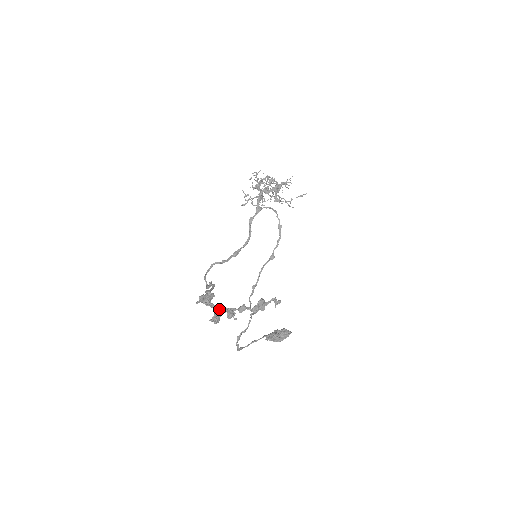
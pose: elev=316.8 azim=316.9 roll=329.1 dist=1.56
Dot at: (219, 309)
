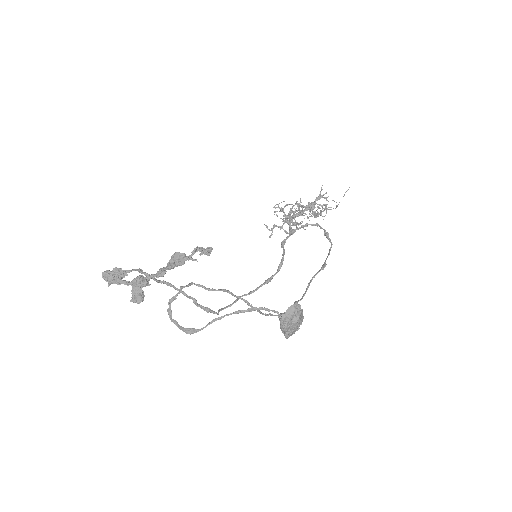
Dot at: (134, 284)
